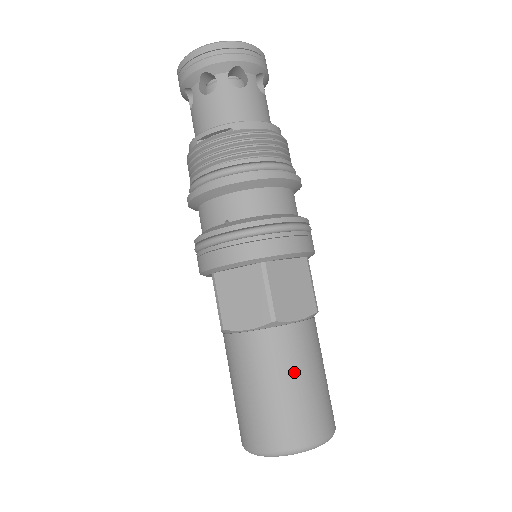
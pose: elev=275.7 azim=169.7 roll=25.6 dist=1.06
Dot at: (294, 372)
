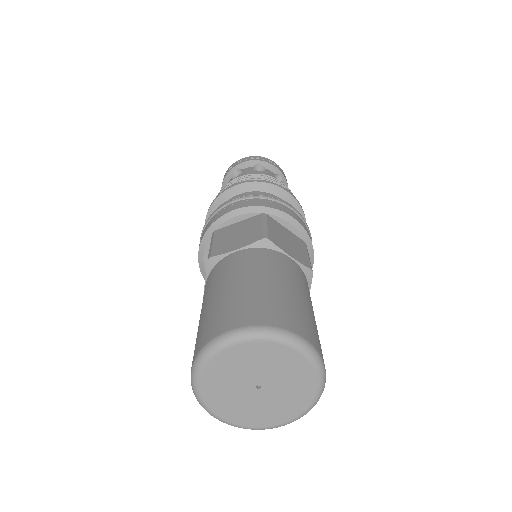
Dot at: (220, 285)
